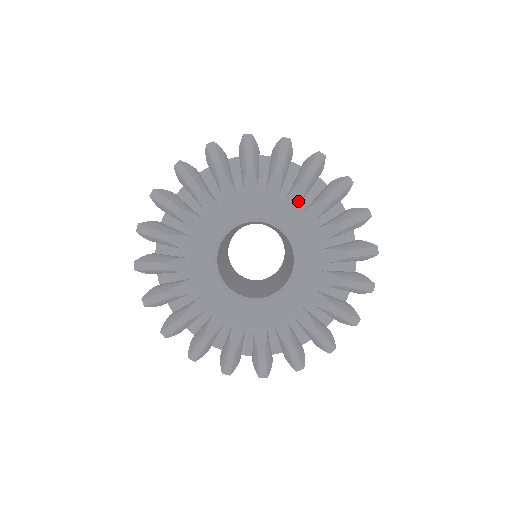
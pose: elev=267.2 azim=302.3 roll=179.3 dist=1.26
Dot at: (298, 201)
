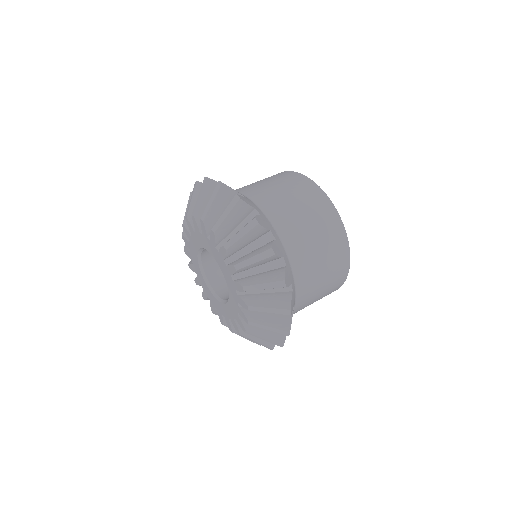
Dot at: (237, 289)
